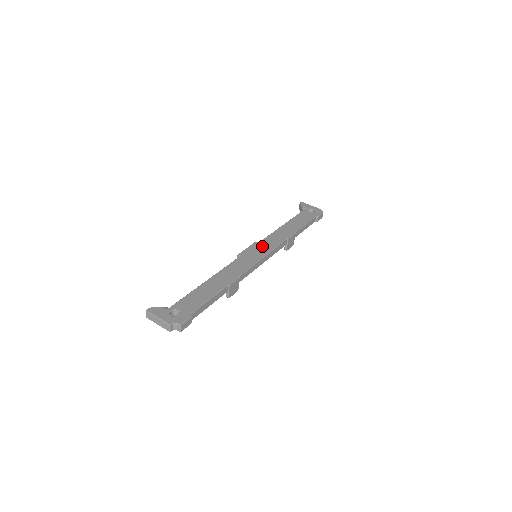
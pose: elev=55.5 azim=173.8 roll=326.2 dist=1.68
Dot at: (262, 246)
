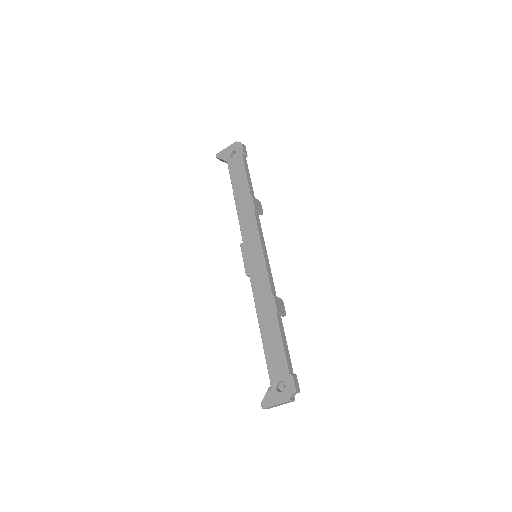
Dot at: (249, 243)
